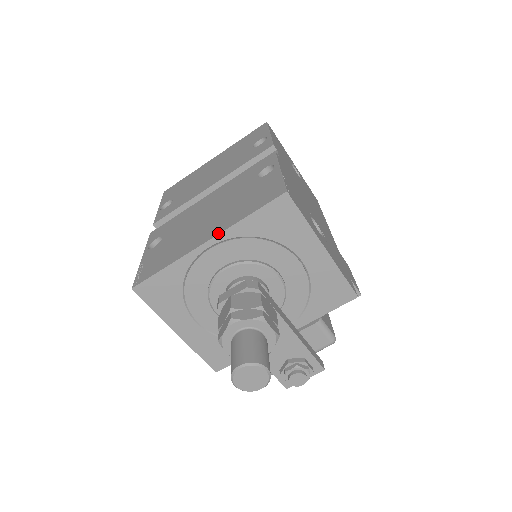
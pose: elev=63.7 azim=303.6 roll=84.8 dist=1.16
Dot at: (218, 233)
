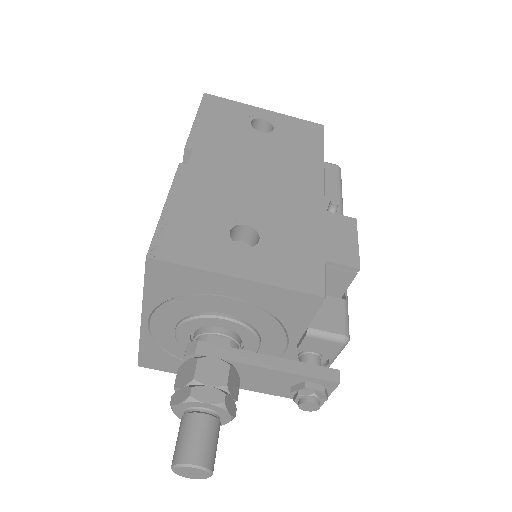
Dot at: occluded
